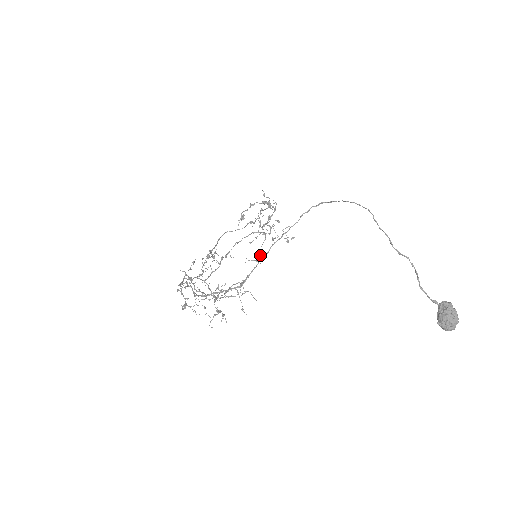
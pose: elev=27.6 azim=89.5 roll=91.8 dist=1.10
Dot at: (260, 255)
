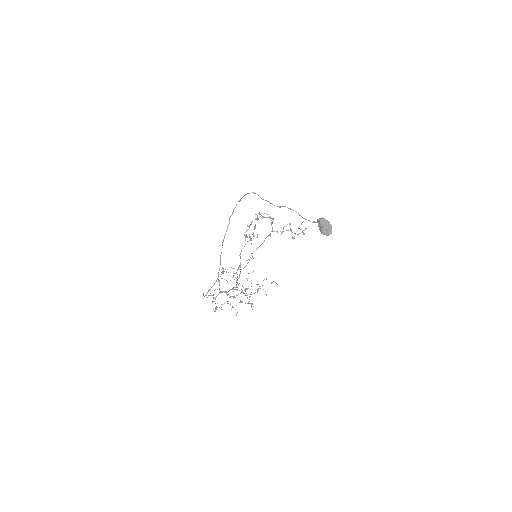
Dot at: occluded
